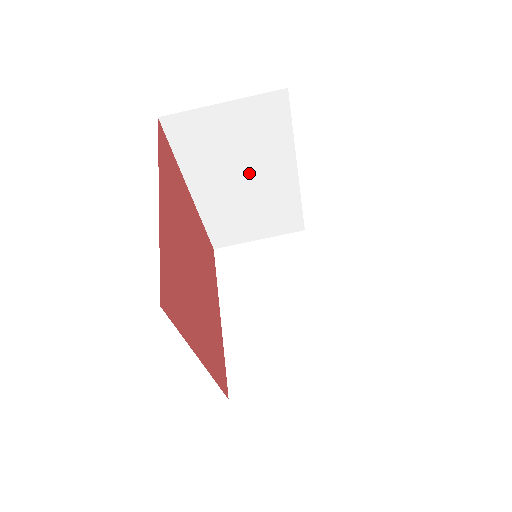
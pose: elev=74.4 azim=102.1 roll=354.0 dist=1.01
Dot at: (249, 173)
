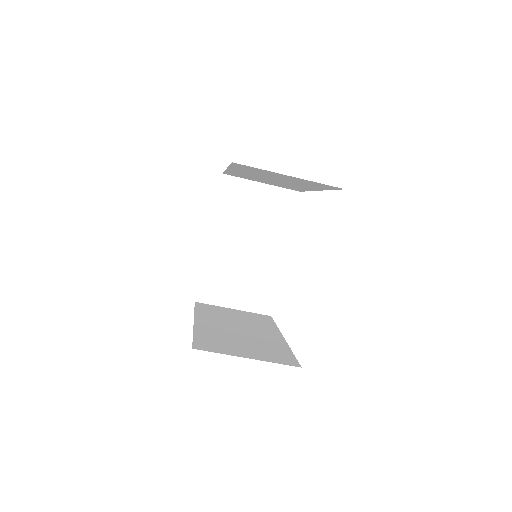
Dot at: (281, 181)
